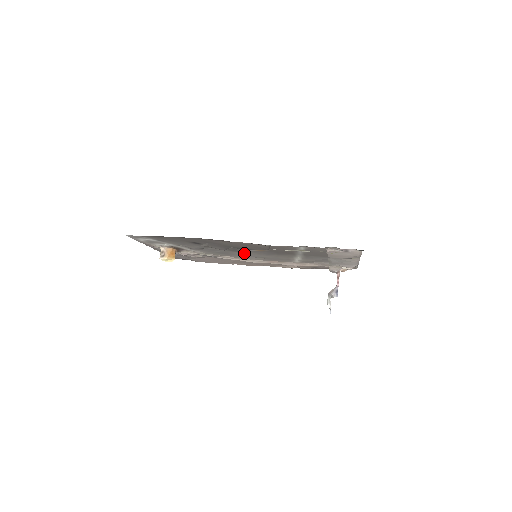
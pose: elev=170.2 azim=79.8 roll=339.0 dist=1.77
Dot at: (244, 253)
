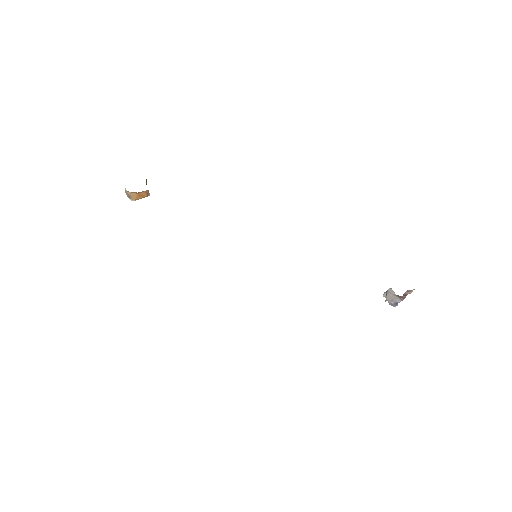
Dot at: occluded
